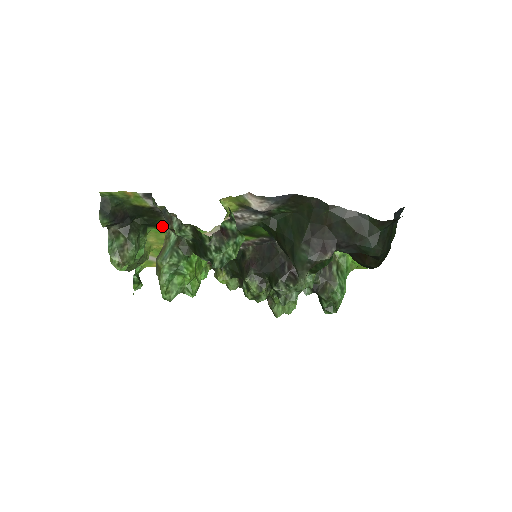
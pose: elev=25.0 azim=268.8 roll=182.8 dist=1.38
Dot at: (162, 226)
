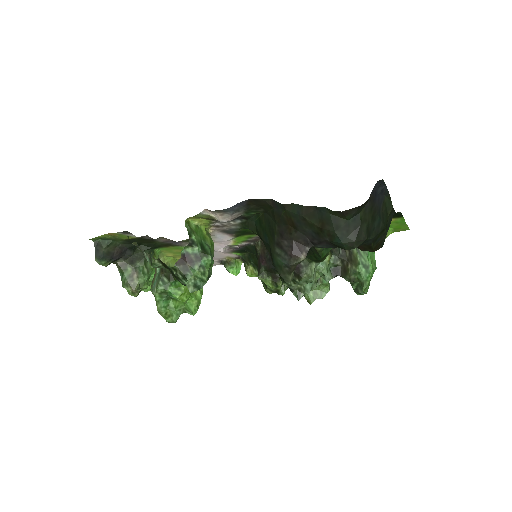
Dot at: (165, 245)
